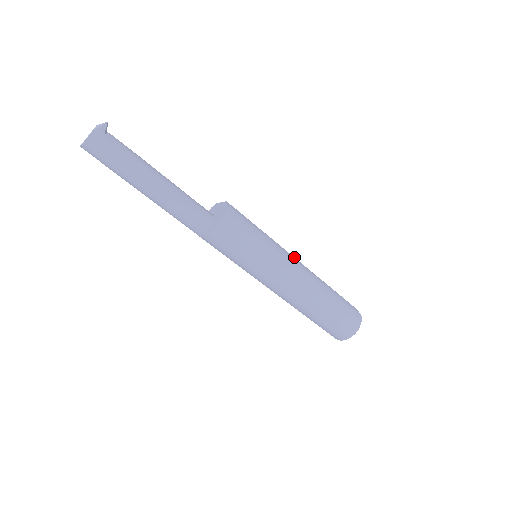
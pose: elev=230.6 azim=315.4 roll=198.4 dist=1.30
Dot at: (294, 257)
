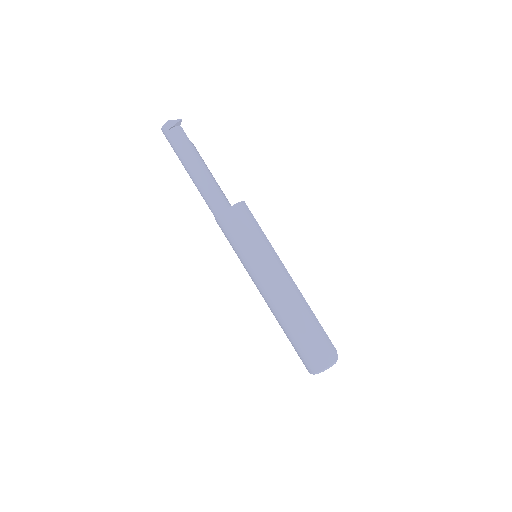
Dot at: occluded
